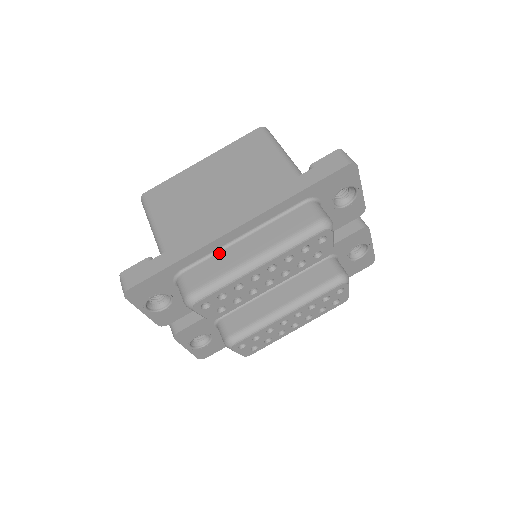
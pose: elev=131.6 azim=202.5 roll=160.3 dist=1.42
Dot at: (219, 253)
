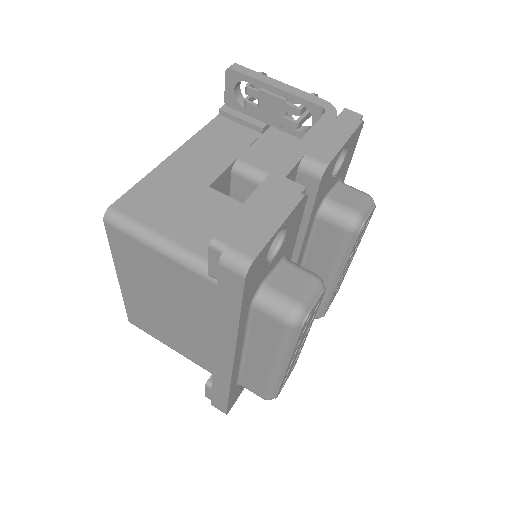
Dot at: (244, 367)
